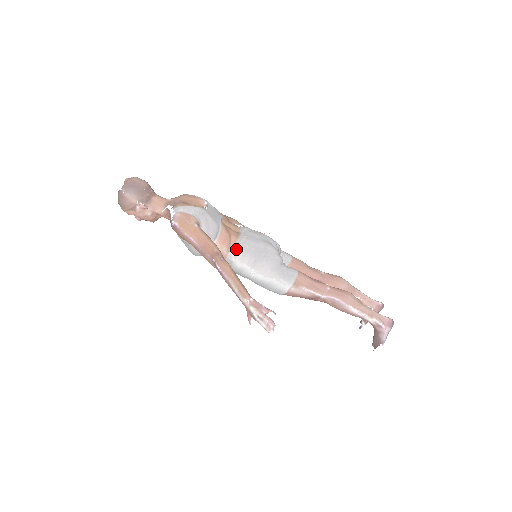
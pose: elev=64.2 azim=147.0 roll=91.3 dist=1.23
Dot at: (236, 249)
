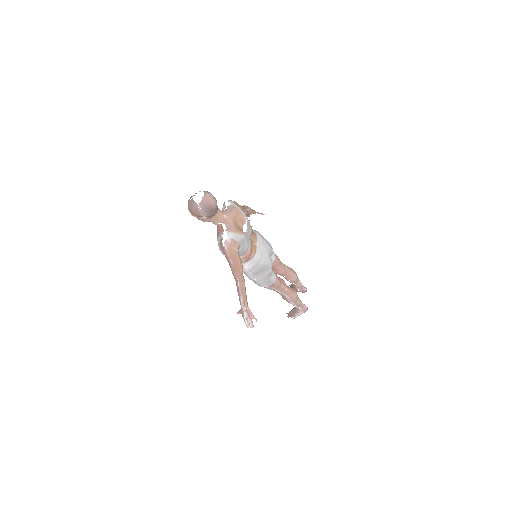
Dot at: (251, 263)
